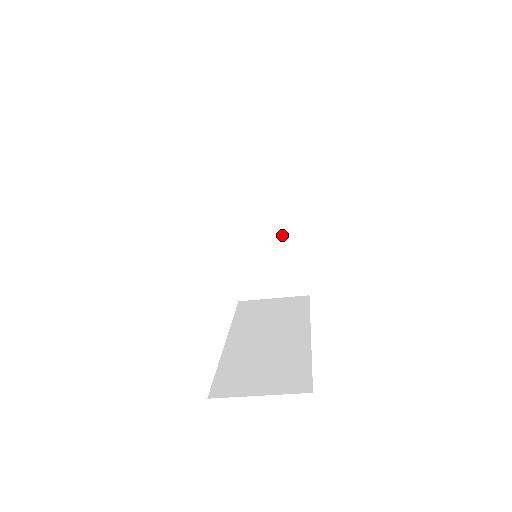
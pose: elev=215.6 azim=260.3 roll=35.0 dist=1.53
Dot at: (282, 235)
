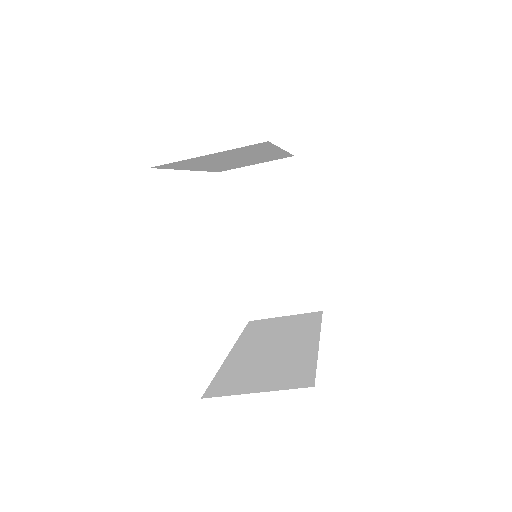
Dot at: (290, 247)
